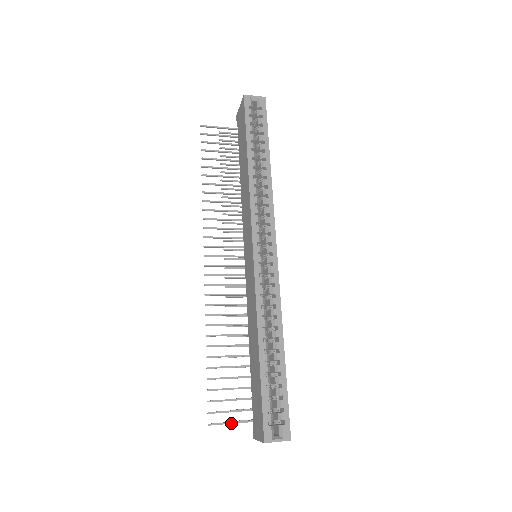
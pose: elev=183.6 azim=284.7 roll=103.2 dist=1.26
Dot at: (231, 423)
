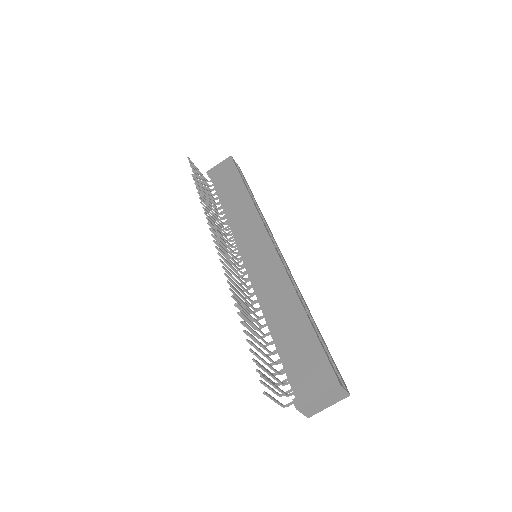
Dot at: (275, 385)
